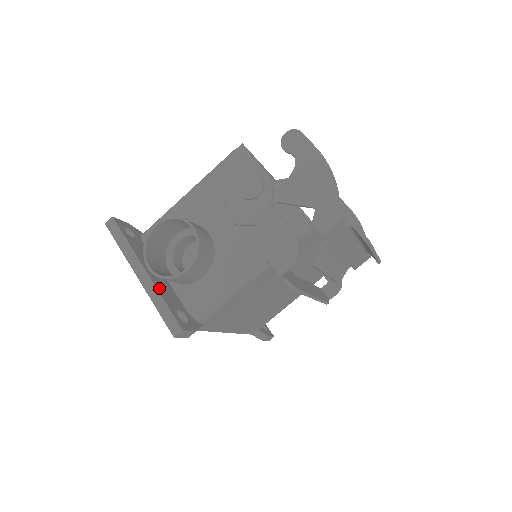
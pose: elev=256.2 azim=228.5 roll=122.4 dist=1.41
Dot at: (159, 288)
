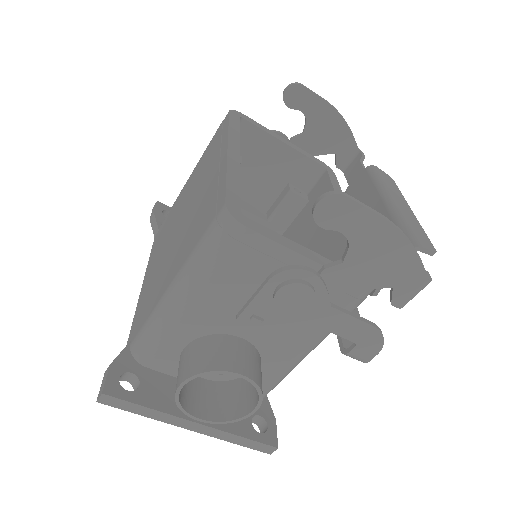
Dot at: (223, 425)
